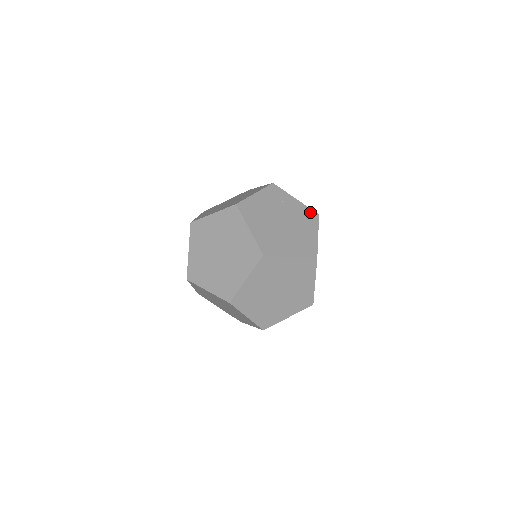
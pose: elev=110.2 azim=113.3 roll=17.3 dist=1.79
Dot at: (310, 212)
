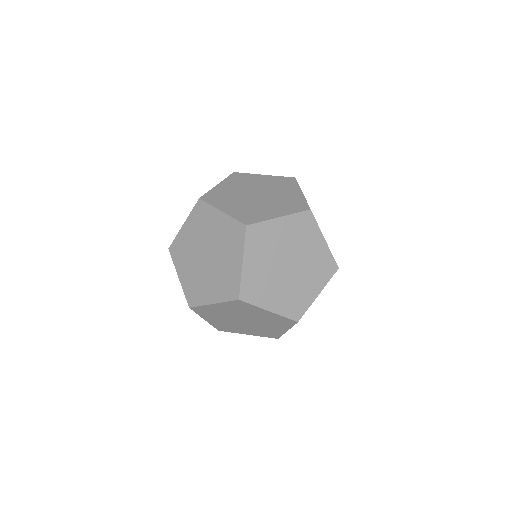
Dot at: (330, 262)
